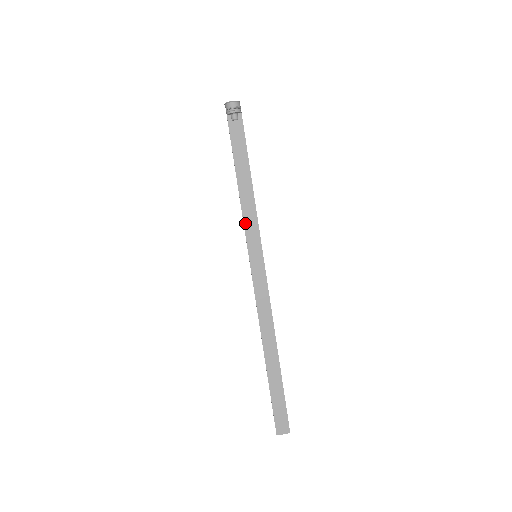
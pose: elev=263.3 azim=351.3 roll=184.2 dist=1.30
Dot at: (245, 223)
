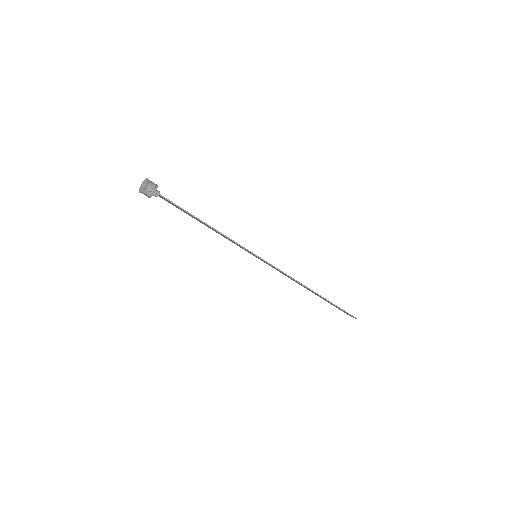
Dot at: (231, 241)
